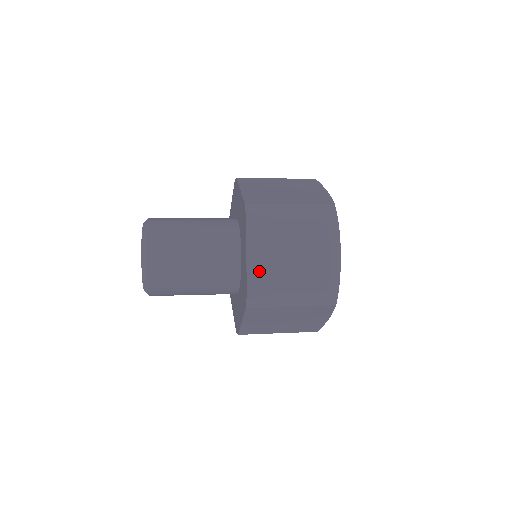
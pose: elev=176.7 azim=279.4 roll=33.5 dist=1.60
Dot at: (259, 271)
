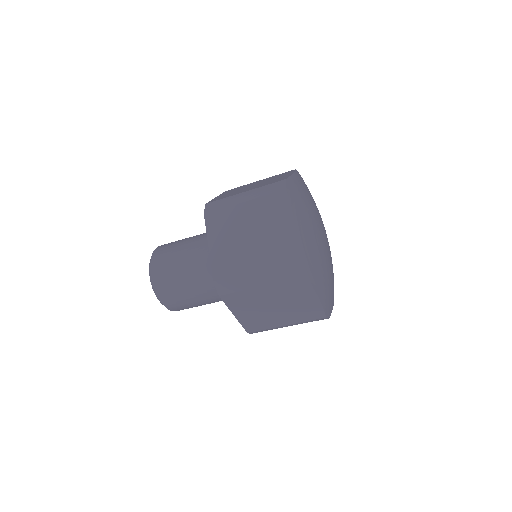
Dot at: (221, 258)
